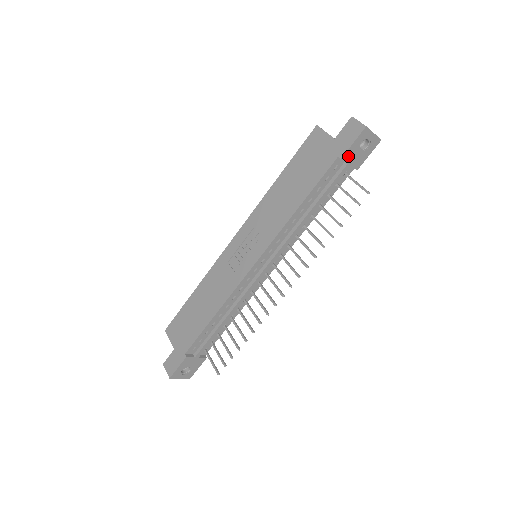
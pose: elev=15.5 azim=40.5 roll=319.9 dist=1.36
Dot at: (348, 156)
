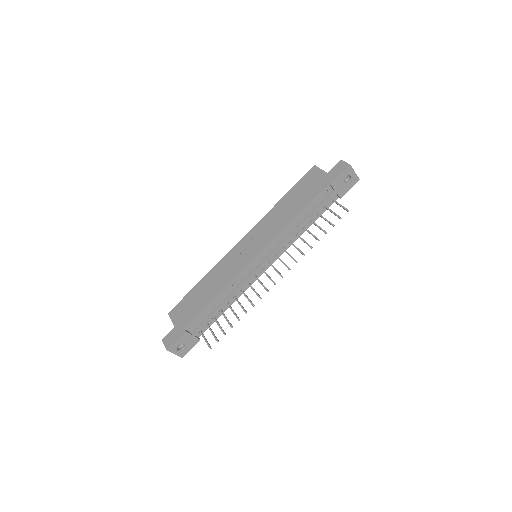
Dot at: (336, 185)
